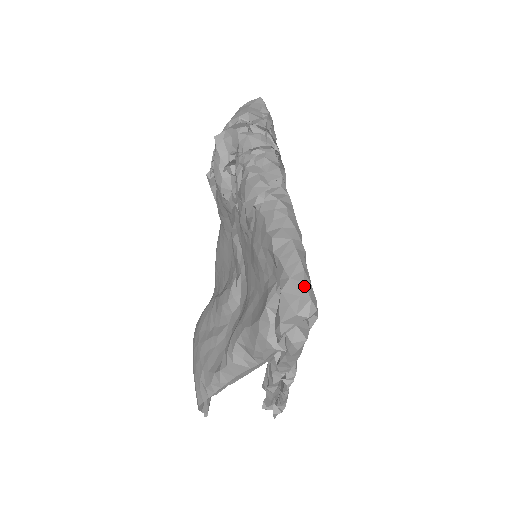
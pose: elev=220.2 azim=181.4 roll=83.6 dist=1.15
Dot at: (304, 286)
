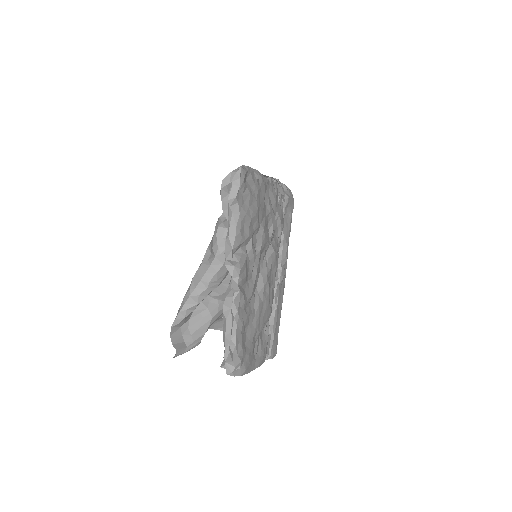
Dot at: occluded
